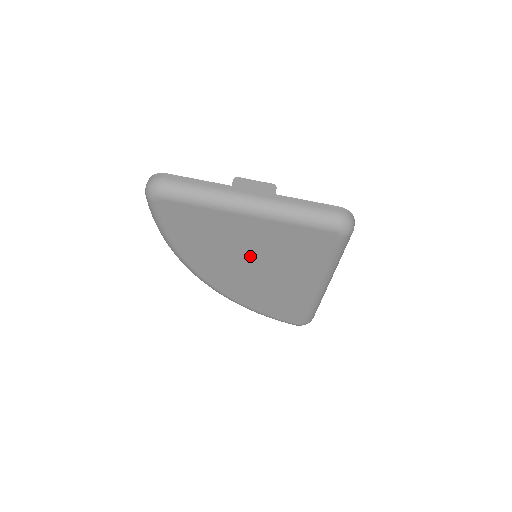
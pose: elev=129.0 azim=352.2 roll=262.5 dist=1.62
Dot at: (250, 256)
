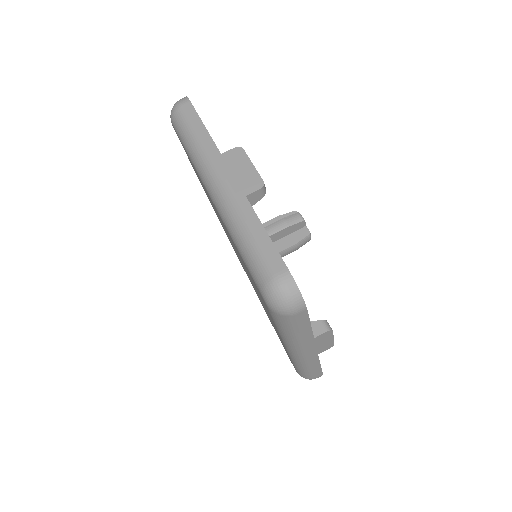
Dot at: occluded
